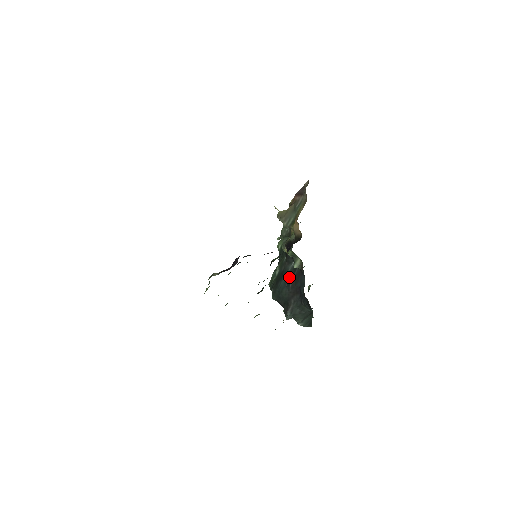
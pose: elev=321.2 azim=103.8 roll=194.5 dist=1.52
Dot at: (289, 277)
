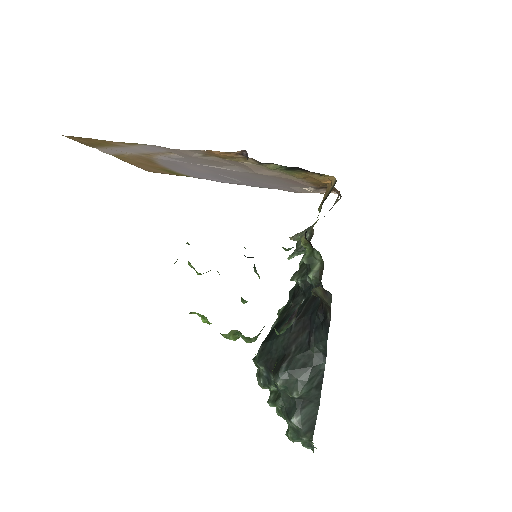
Dot at: occluded
